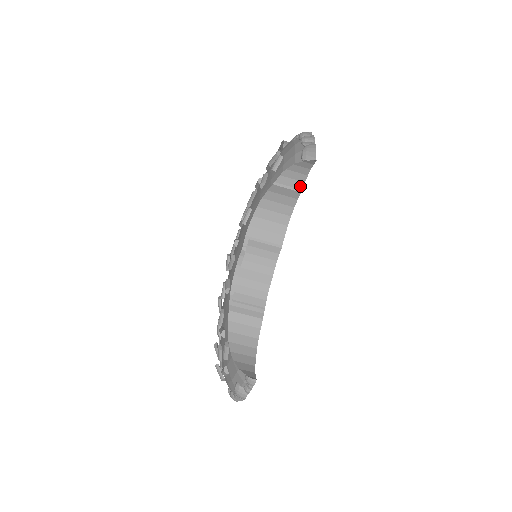
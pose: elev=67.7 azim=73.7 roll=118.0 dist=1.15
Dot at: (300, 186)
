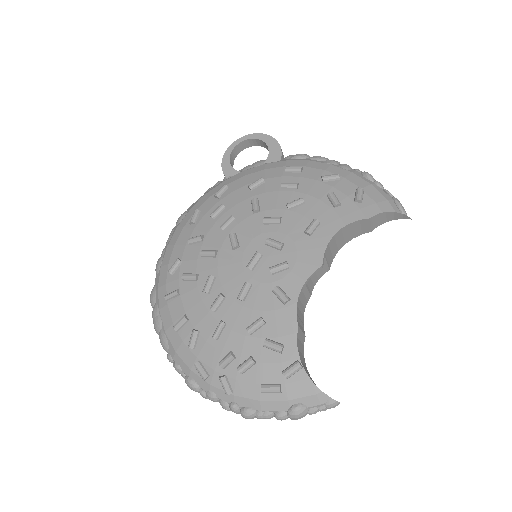
Dot at: (376, 227)
